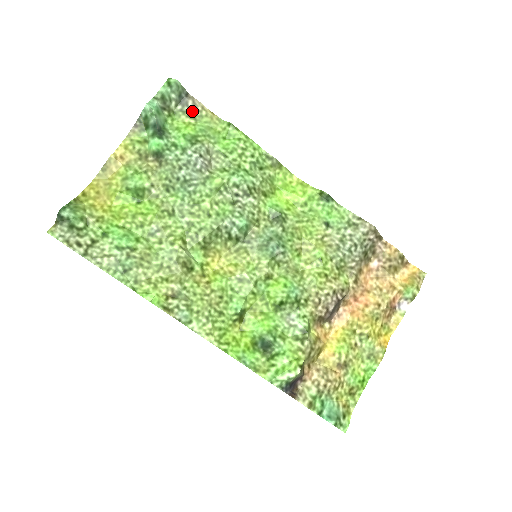
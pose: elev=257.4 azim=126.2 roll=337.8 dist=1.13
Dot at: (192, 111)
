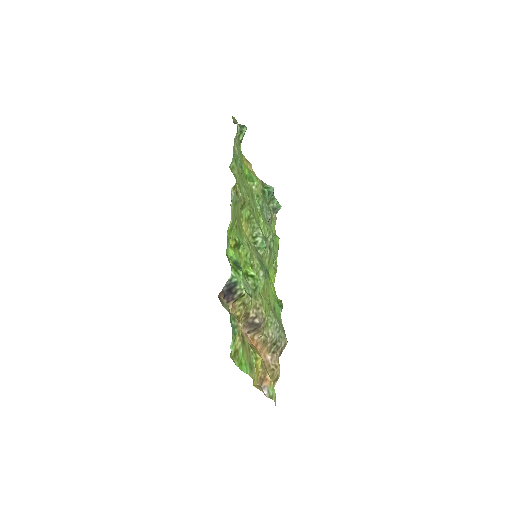
Dot at: (273, 216)
